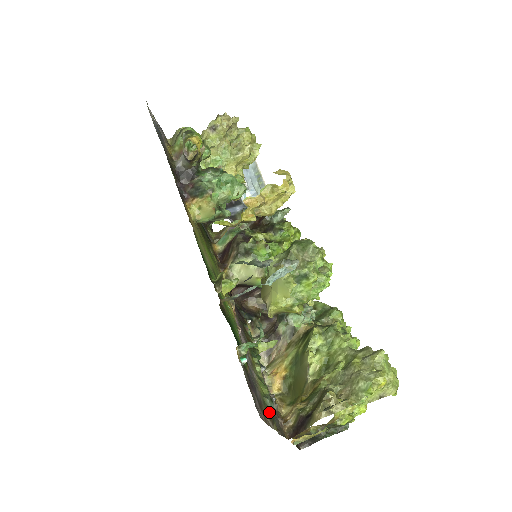
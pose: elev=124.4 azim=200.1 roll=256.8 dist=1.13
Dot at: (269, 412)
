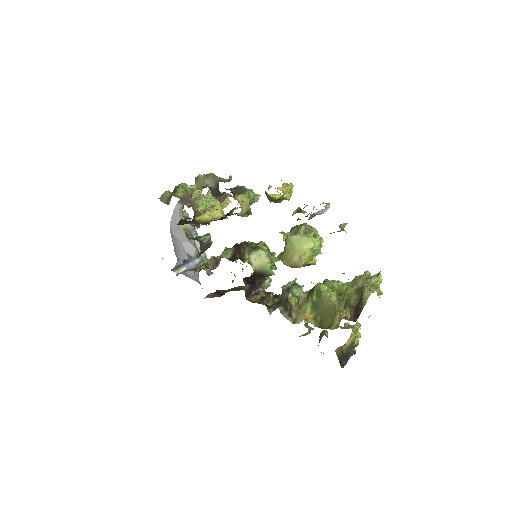
Dot at: occluded
